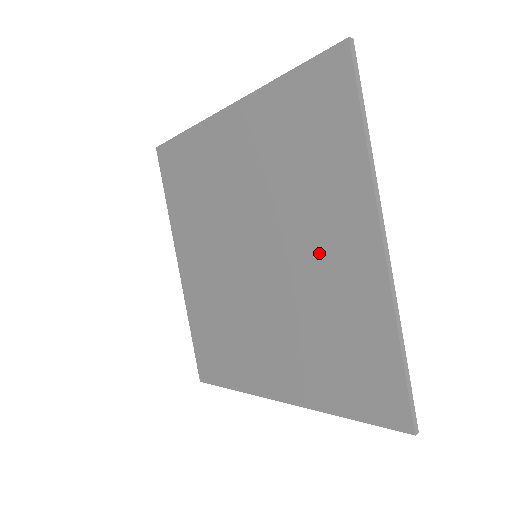
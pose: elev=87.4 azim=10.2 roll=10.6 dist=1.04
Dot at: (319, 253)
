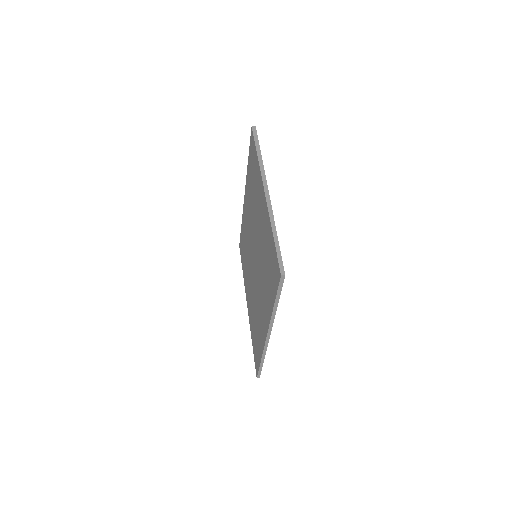
Dot at: (261, 301)
